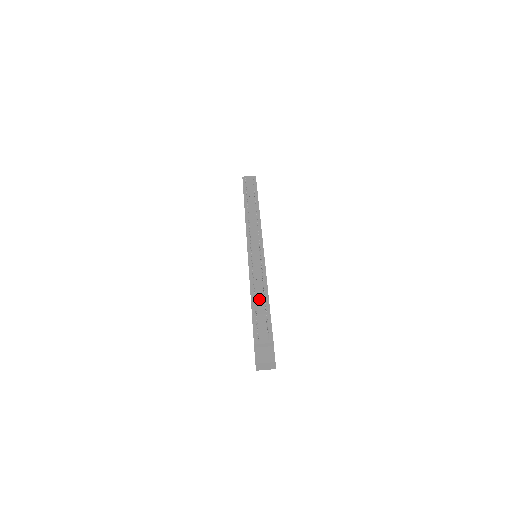
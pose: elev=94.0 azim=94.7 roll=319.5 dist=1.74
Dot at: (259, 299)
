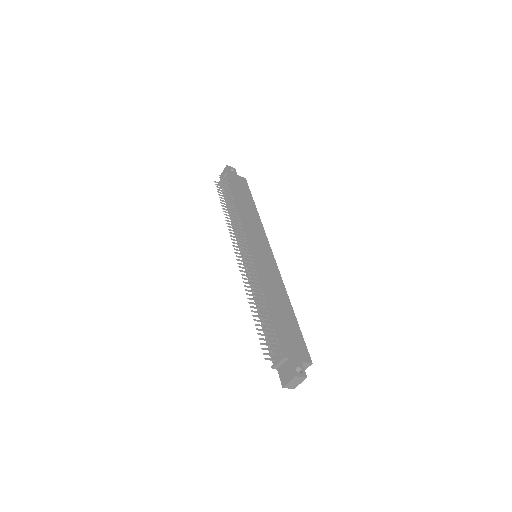
Dot at: occluded
